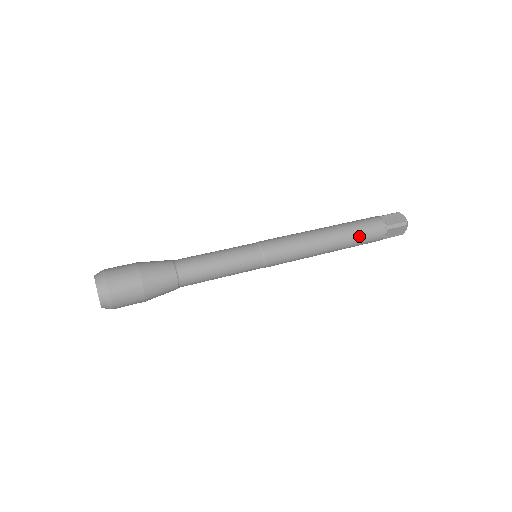
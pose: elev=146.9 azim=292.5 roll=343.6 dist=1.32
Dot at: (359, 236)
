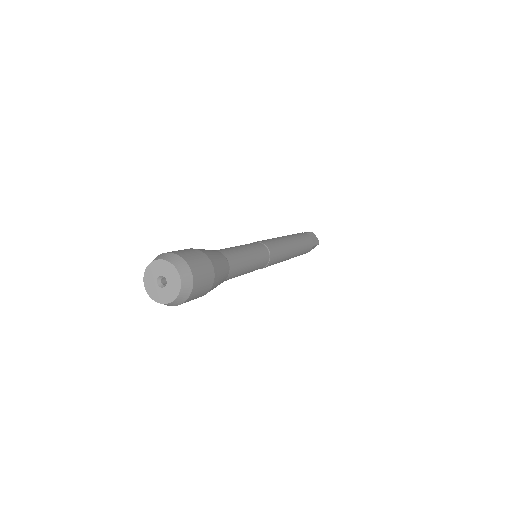
Dot at: (304, 249)
